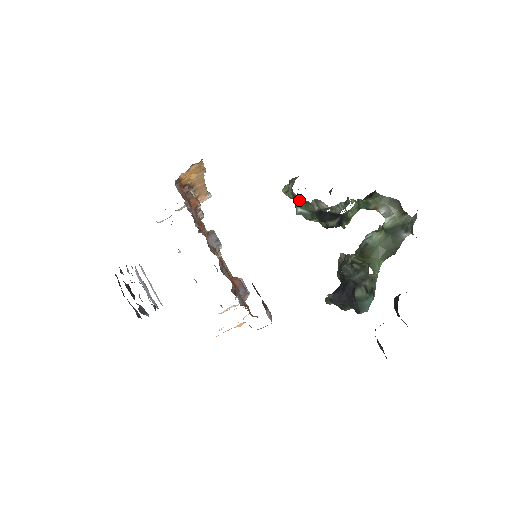
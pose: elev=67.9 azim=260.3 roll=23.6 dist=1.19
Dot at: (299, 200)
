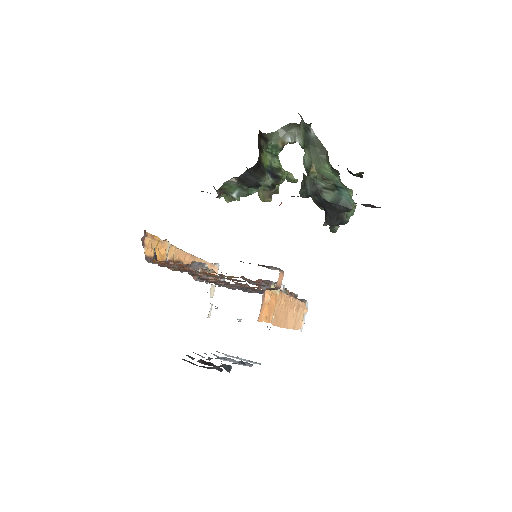
Dot at: (224, 190)
